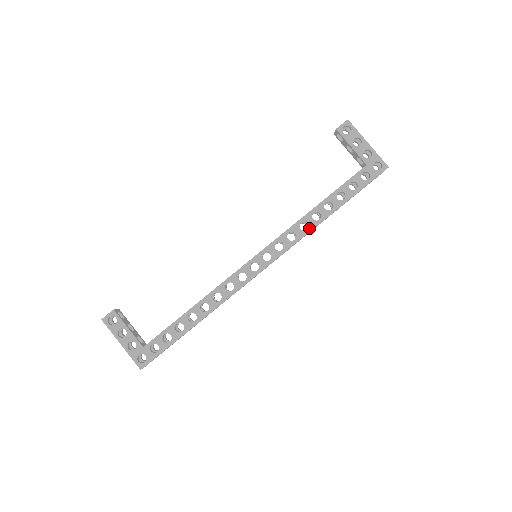
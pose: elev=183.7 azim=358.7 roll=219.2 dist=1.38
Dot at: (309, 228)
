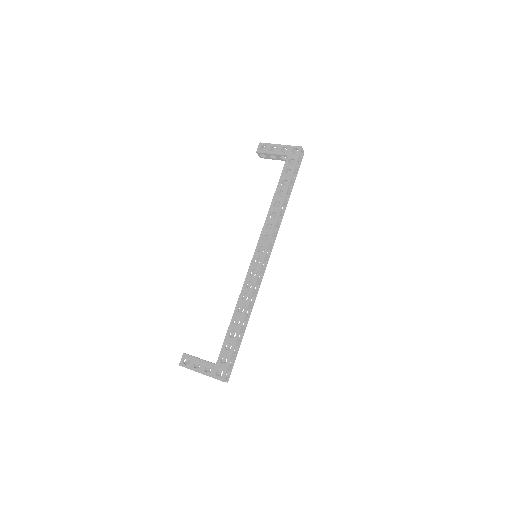
Dot at: (277, 214)
